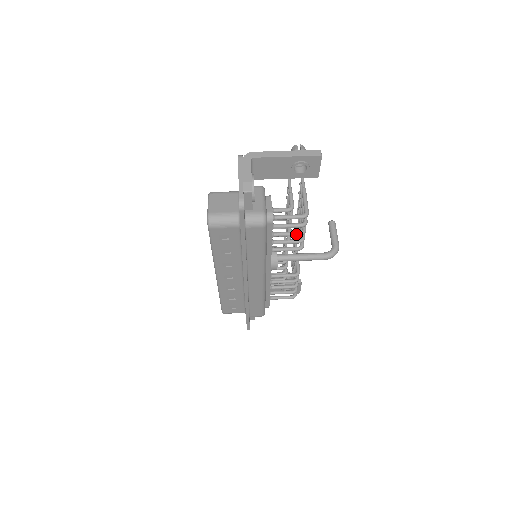
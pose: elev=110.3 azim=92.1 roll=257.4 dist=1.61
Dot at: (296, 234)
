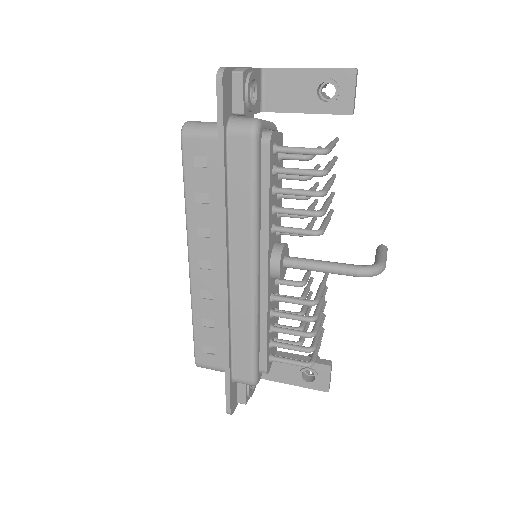
Dot at: (309, 192)
